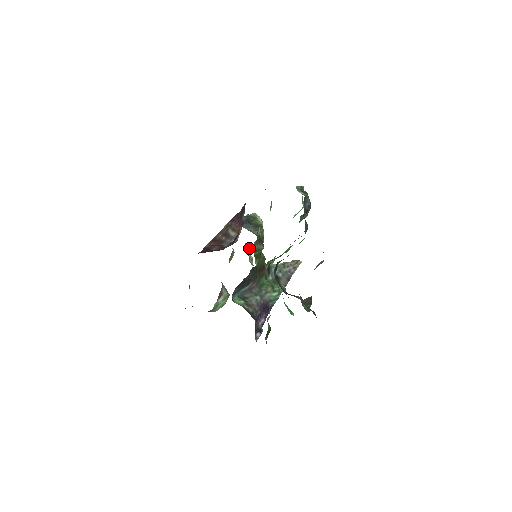
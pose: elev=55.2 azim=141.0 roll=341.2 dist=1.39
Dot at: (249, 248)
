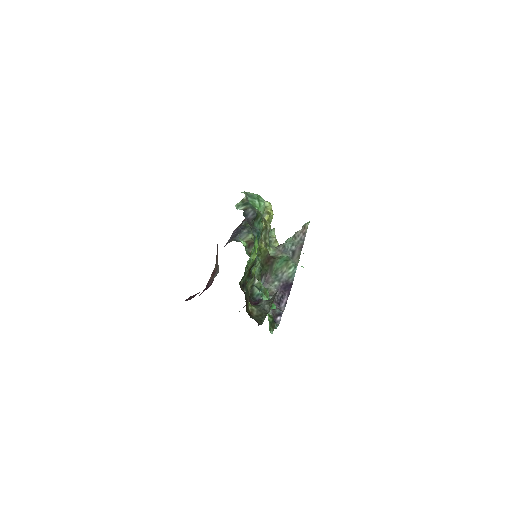
Dot at: (272, 230)
